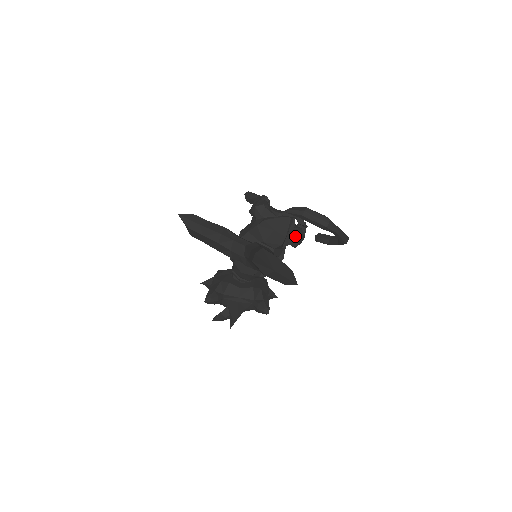
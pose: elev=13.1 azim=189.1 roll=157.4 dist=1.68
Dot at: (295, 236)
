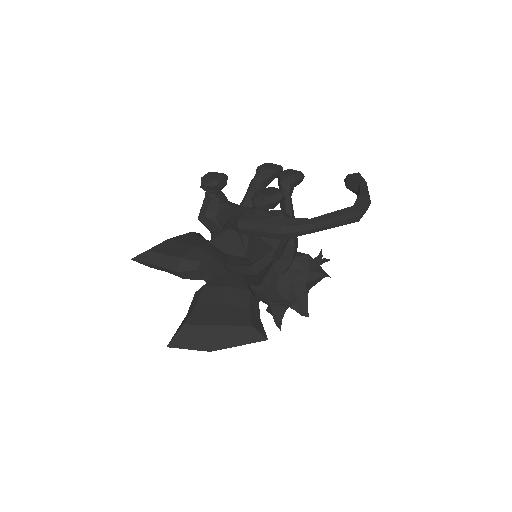
Dot at: occluded
